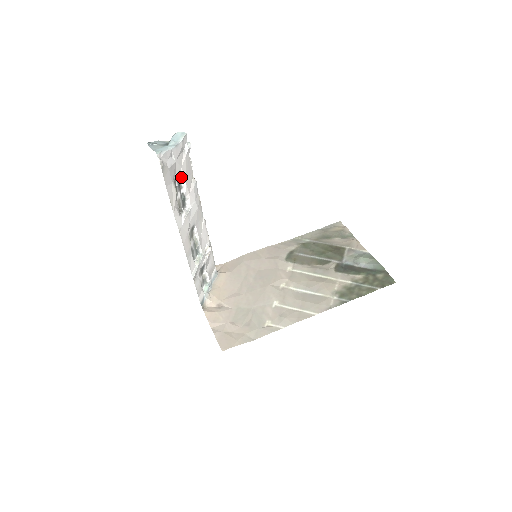
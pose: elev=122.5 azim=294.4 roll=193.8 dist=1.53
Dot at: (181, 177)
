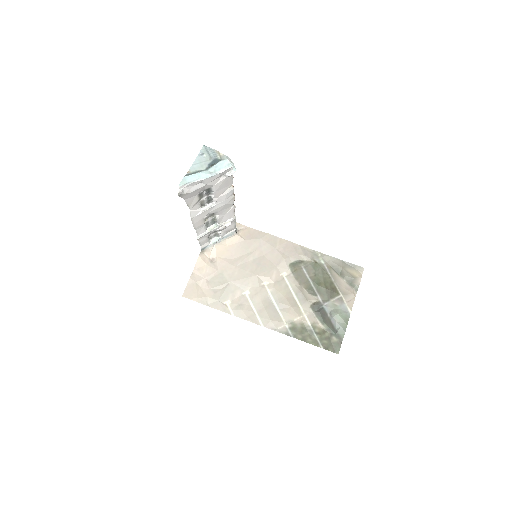
Dot at: (212, 190)
